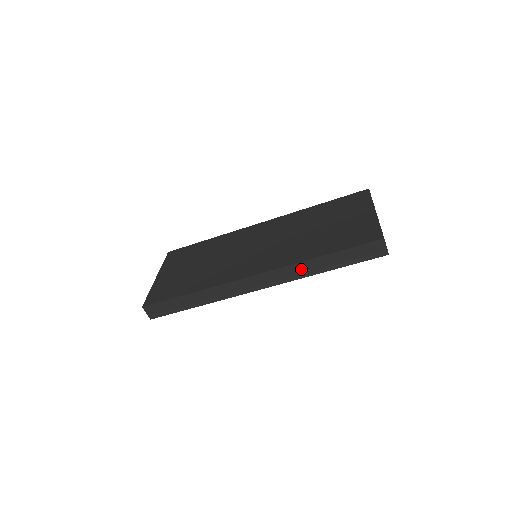
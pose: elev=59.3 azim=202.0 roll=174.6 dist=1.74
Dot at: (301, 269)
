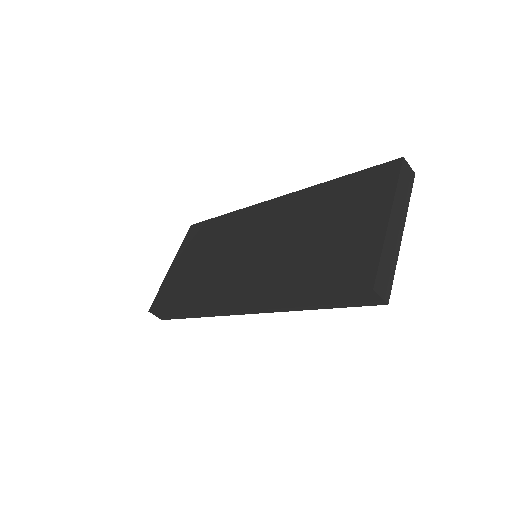
Dot at: (280, 304)
